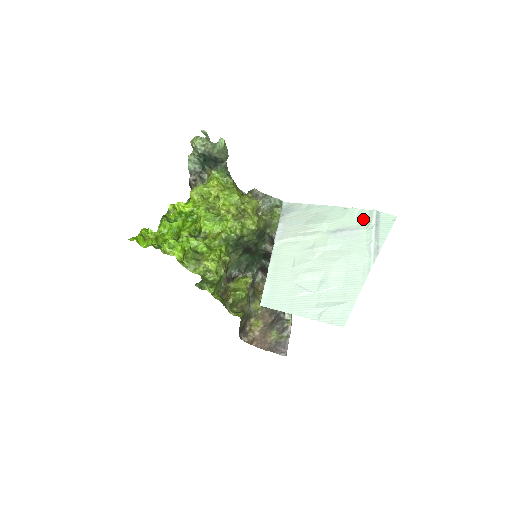
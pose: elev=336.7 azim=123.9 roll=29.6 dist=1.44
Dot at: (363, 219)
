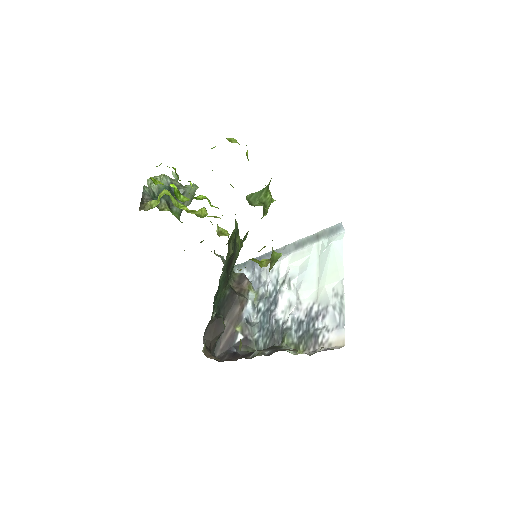
Dot at: occluded
